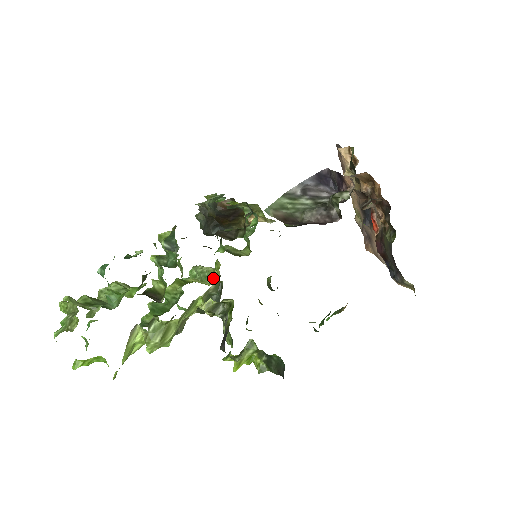
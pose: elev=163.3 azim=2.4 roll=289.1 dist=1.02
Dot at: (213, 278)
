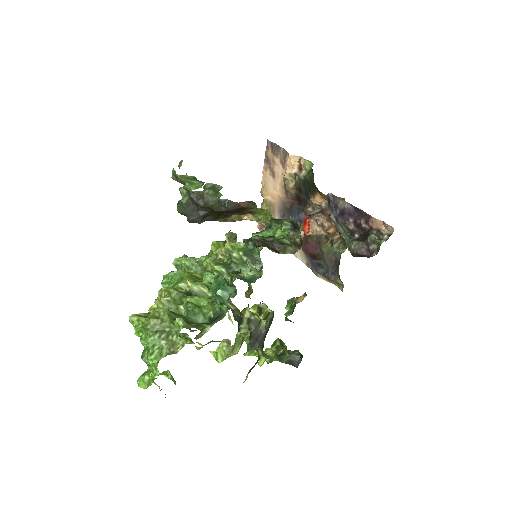
Dot at: occluded
